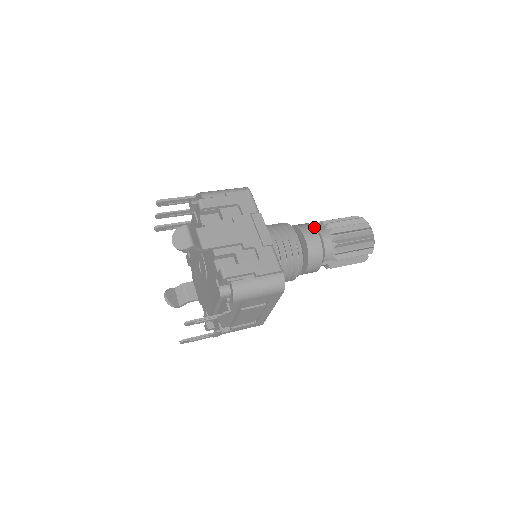
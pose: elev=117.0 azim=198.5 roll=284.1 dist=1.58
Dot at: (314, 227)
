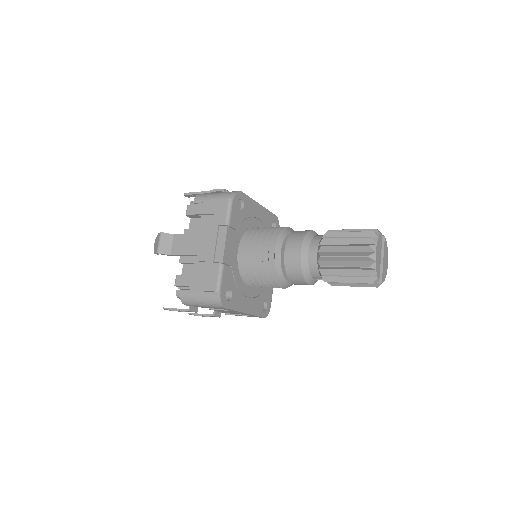
Dot at: (302, 241)
